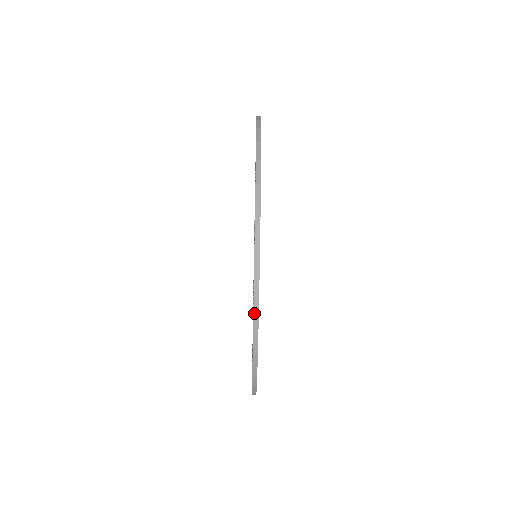
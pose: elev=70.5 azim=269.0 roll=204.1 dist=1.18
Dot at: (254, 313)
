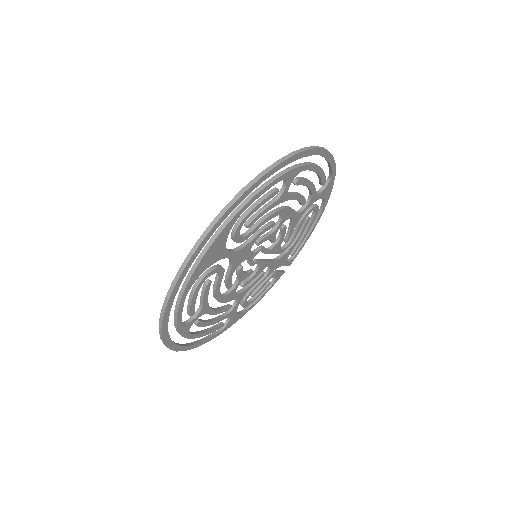
Dot at: (166, 298)
